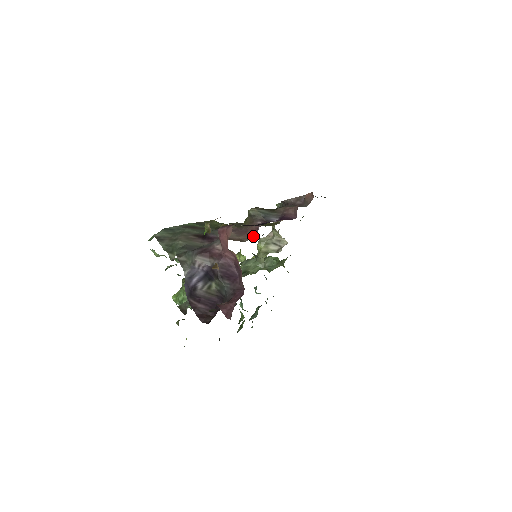
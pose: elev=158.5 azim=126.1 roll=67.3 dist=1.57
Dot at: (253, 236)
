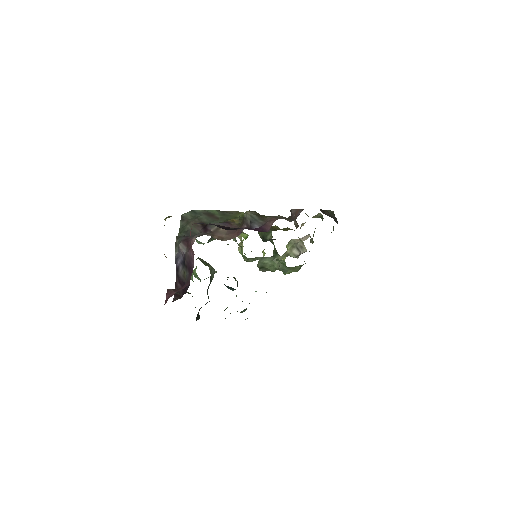
Dot at: occluded
